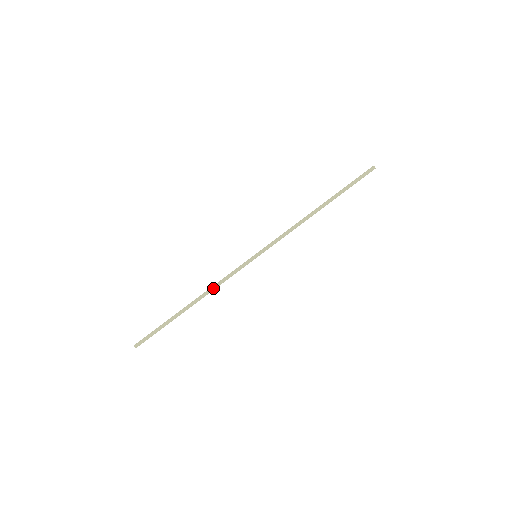
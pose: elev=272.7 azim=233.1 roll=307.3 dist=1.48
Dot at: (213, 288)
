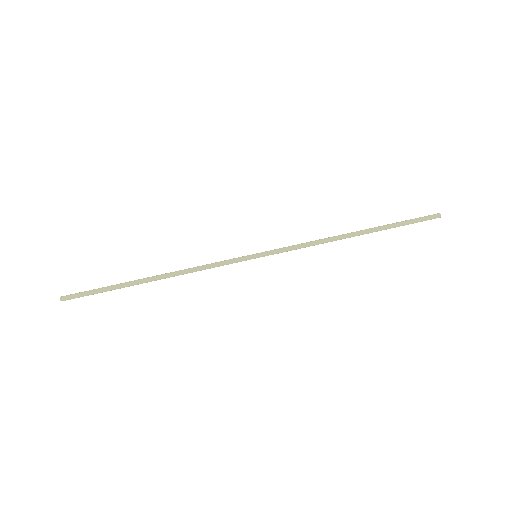
Dot at: (188, 271)
